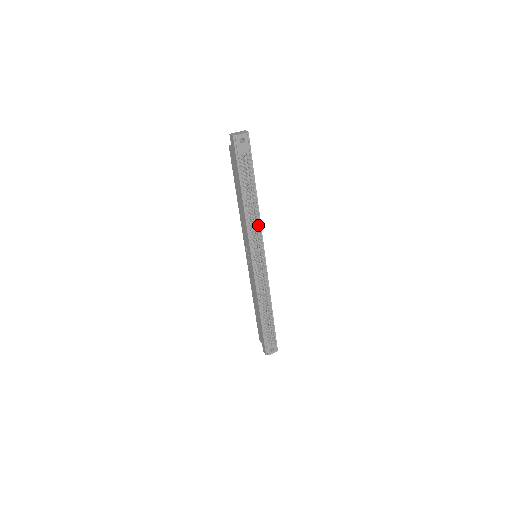
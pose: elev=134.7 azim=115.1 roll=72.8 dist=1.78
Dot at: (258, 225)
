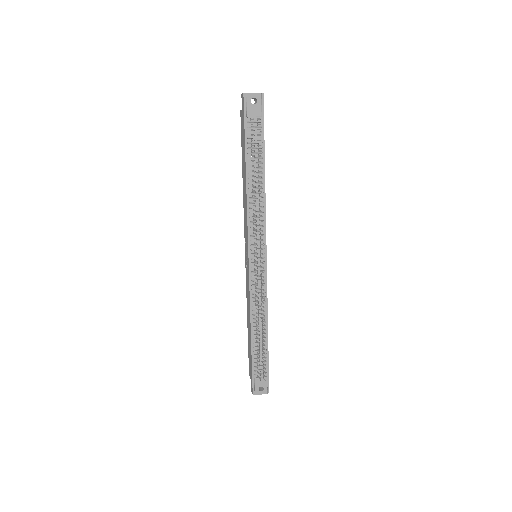
Dot at: (260, 211)
